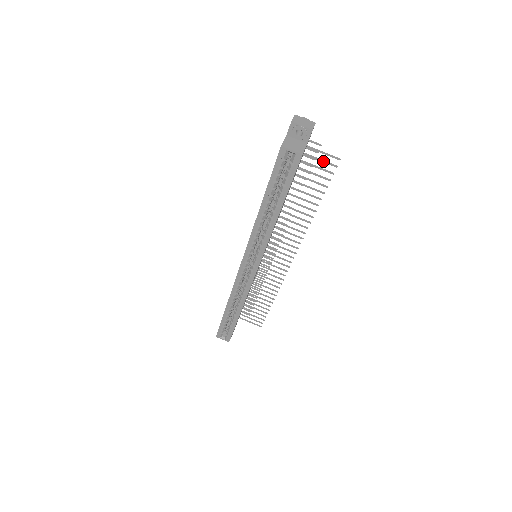
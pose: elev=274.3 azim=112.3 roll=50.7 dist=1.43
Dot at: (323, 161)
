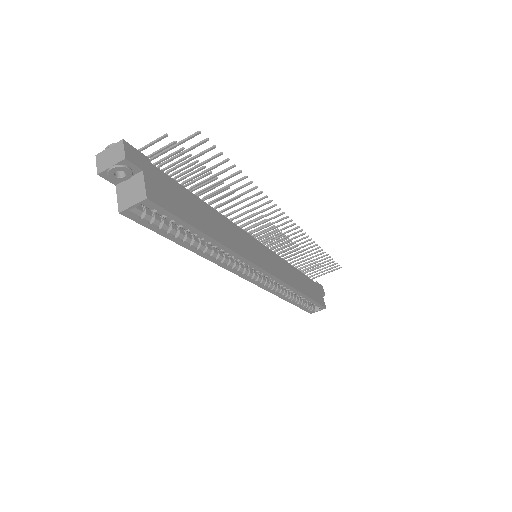
Dot at: (188, 150)
